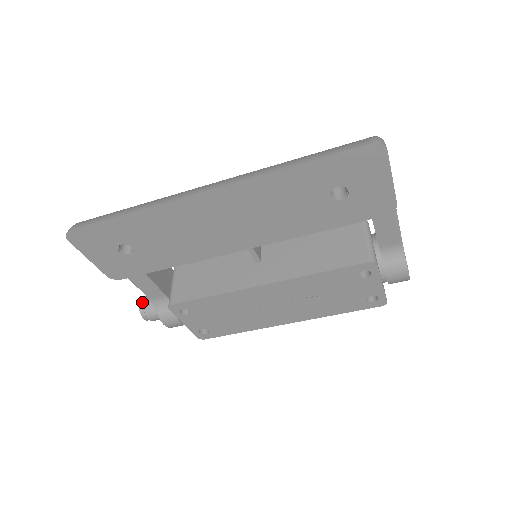
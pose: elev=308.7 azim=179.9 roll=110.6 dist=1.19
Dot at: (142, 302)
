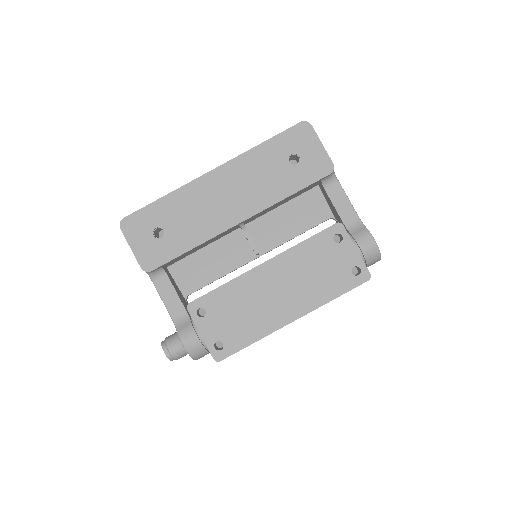
Dot at: (164, 340)
